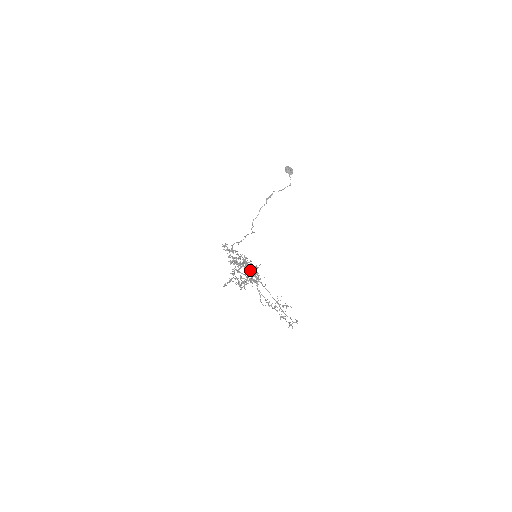
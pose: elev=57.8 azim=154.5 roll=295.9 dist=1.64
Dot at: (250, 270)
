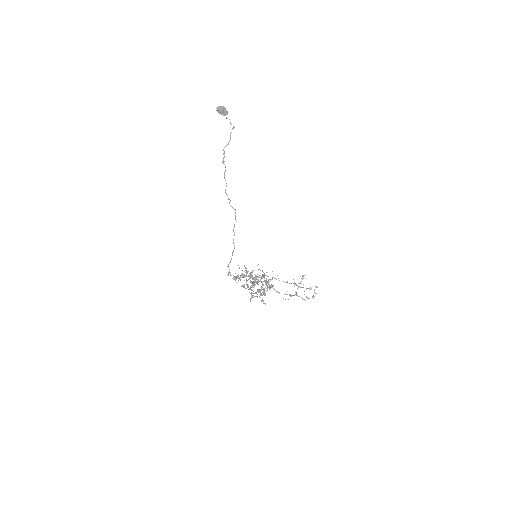
Dot at: (262, 283)
